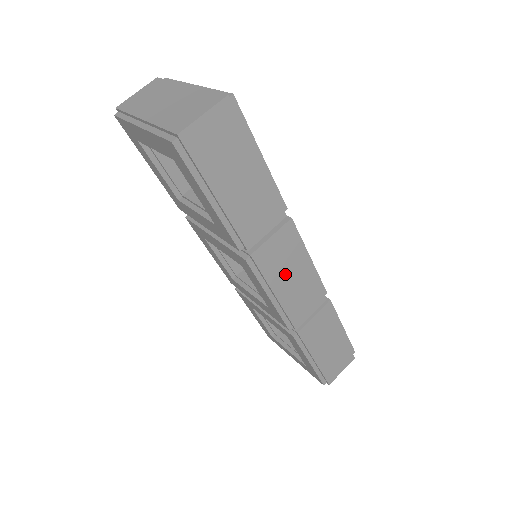
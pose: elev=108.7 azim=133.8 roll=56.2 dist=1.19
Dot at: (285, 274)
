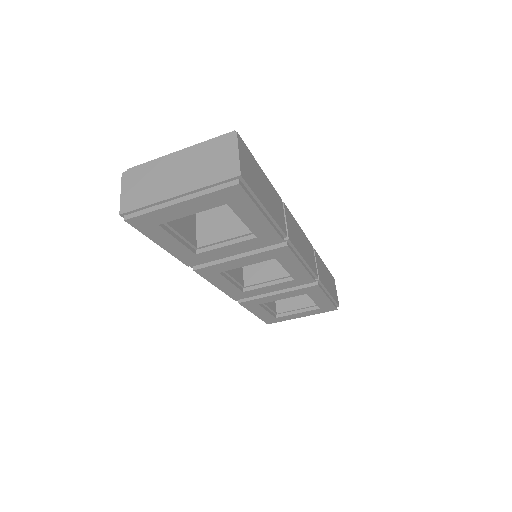
Dot at: (299, 242)
